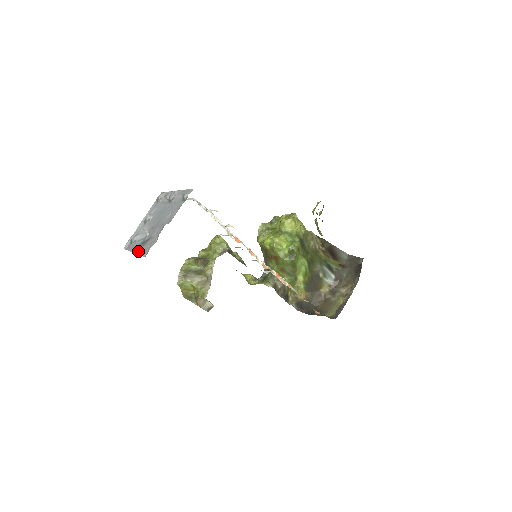
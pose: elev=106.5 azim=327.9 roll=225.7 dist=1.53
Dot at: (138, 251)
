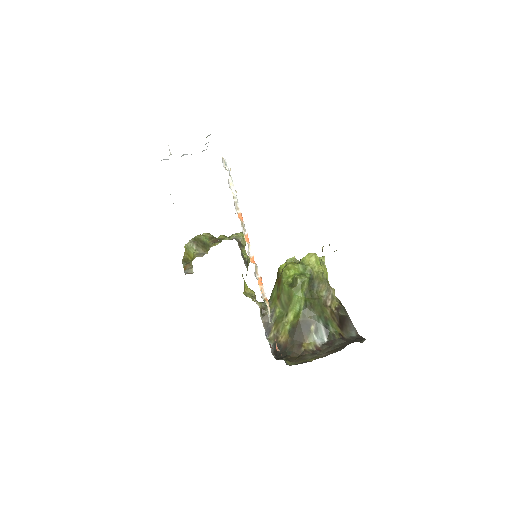
Dot at: occluded
